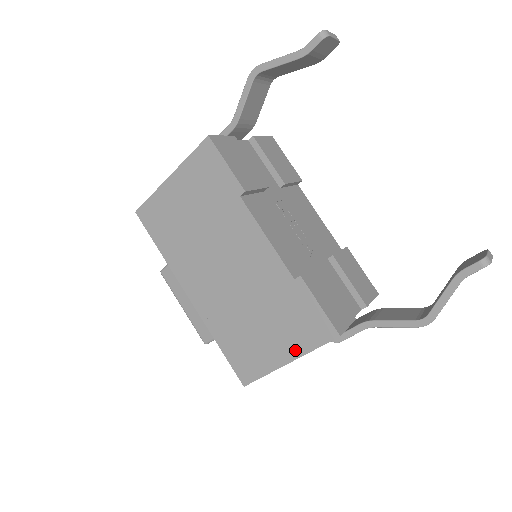
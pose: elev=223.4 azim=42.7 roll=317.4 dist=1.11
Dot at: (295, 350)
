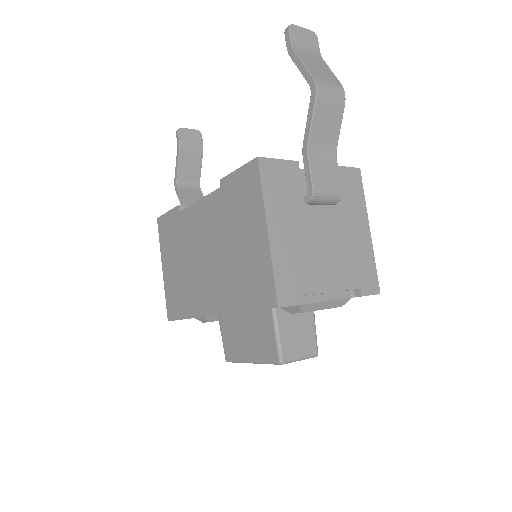
Dot at: (259, 215)
